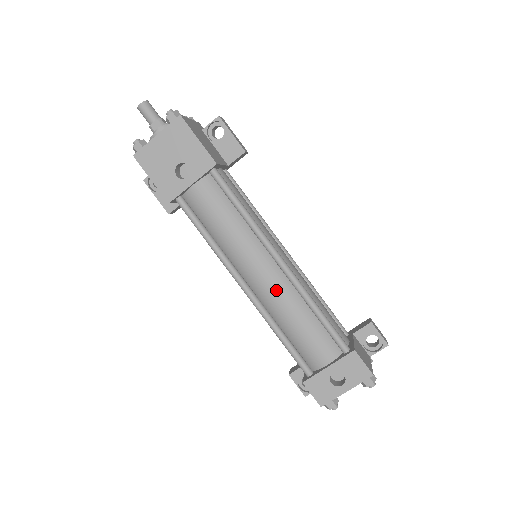
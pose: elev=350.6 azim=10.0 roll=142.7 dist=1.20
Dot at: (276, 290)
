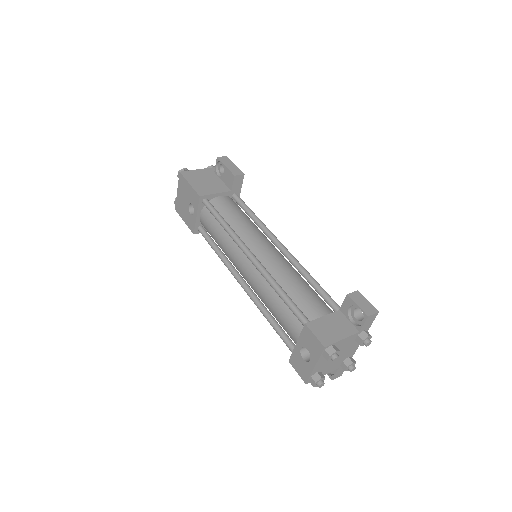
Dot at: (254, 281)
